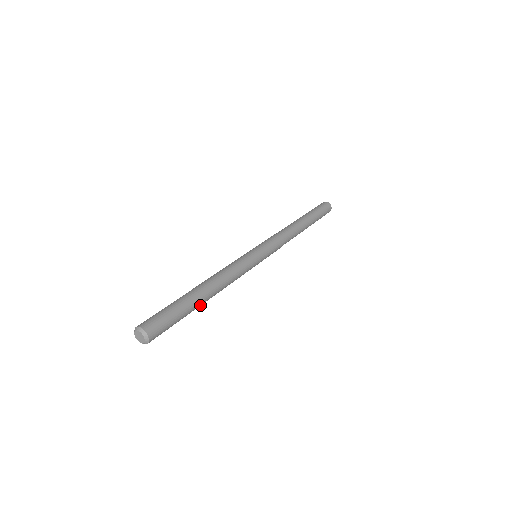
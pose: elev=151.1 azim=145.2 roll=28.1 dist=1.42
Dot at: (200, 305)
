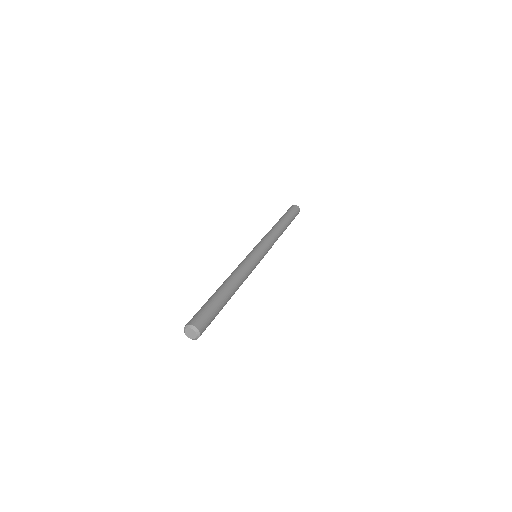
Dot at: (228, 299)
